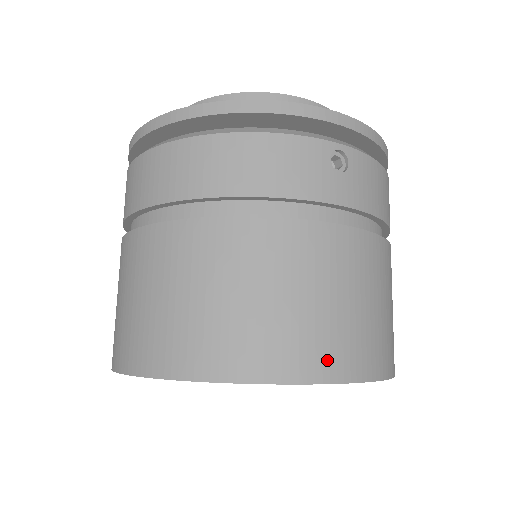
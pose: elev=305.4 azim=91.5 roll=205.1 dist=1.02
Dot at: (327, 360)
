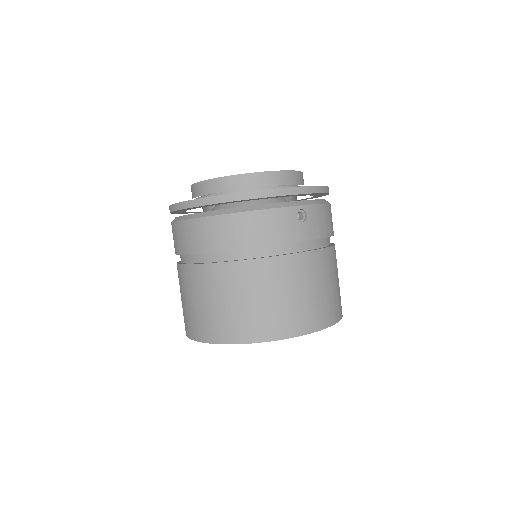
Dot at: (306, 323)
